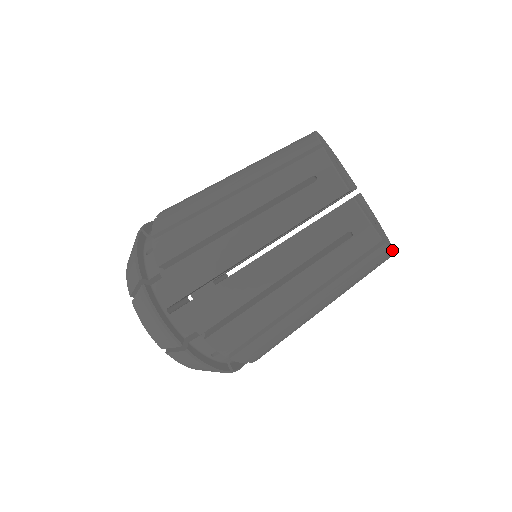
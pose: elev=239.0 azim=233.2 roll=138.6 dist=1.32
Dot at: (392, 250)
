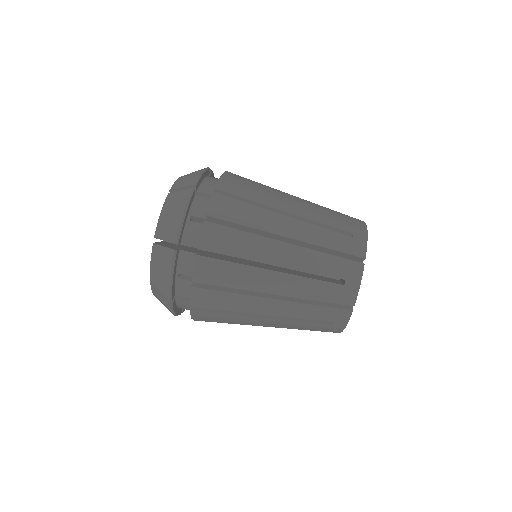
Dot at: occluded
